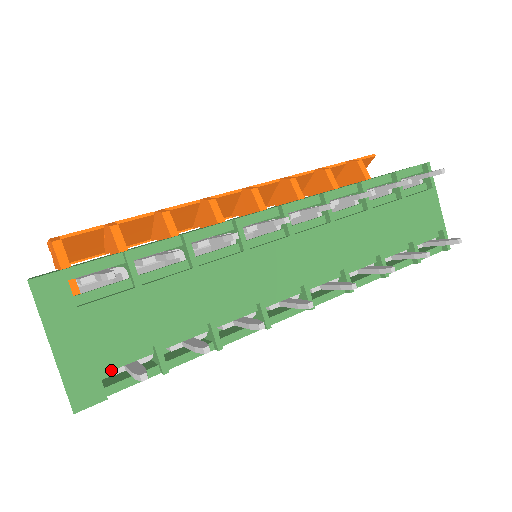
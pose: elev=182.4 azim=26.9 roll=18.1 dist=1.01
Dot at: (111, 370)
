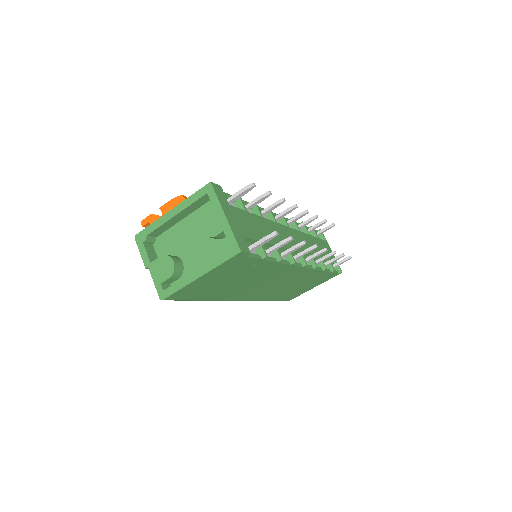
Dot at: occluded
